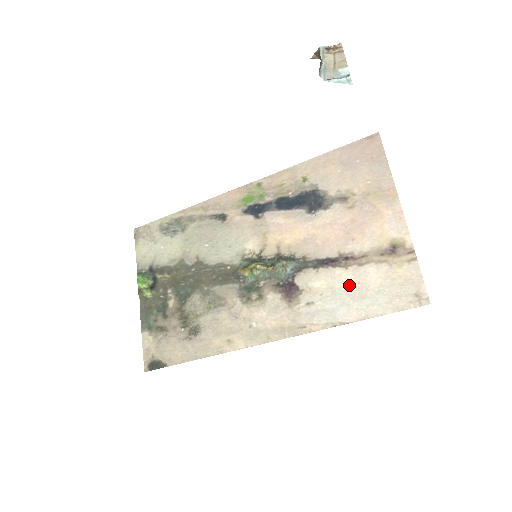
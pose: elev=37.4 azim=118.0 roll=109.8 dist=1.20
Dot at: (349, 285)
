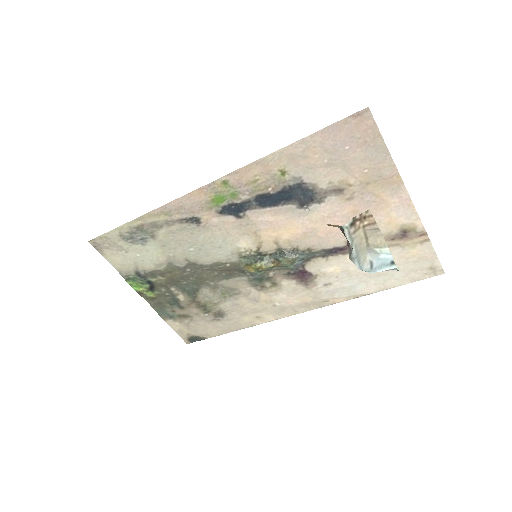
Dot at: occluded
